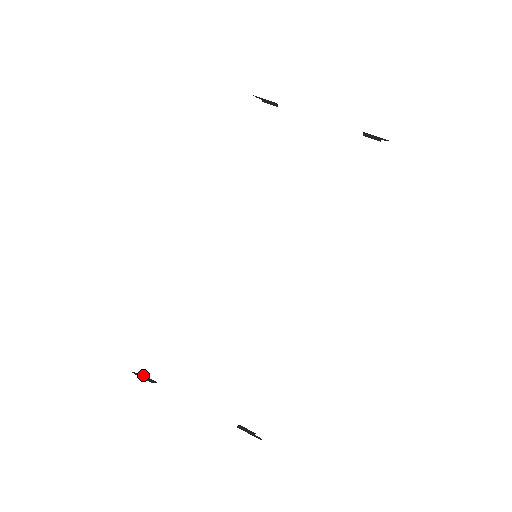
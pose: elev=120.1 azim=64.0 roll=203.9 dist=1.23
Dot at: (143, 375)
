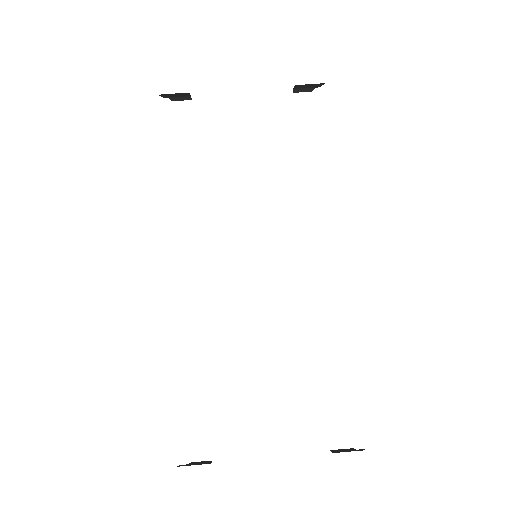
Dot at: (191, 463)
